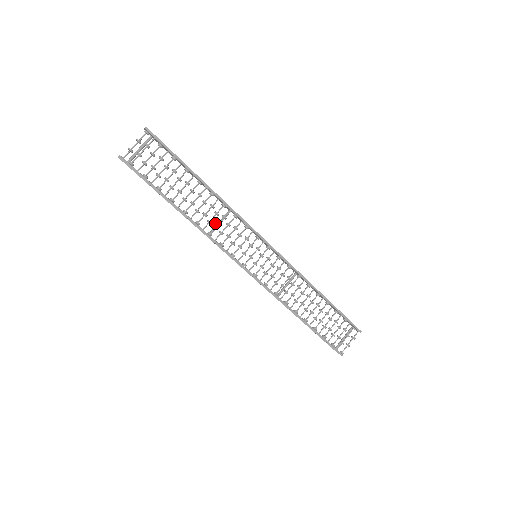
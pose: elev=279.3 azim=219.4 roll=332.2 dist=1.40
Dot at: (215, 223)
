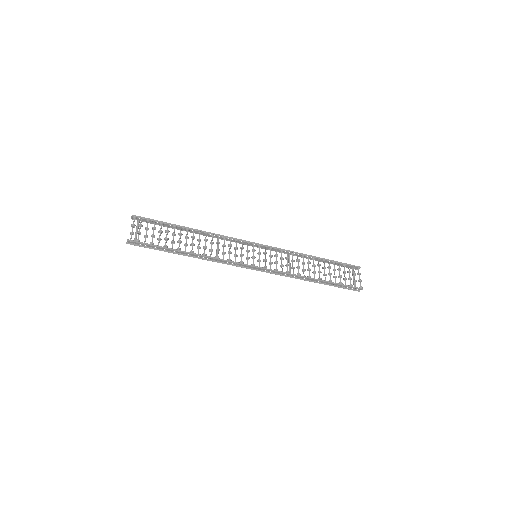
Dot at: occluded
